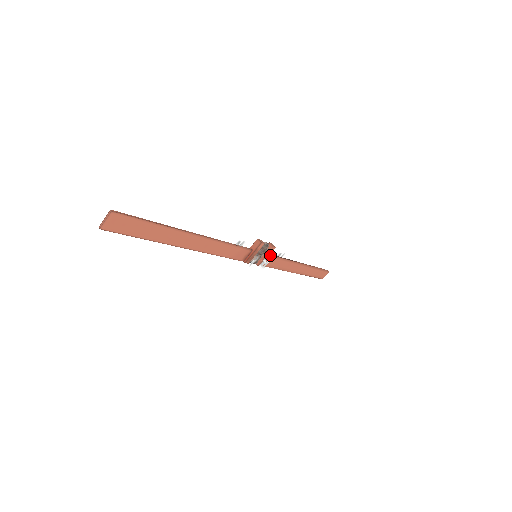
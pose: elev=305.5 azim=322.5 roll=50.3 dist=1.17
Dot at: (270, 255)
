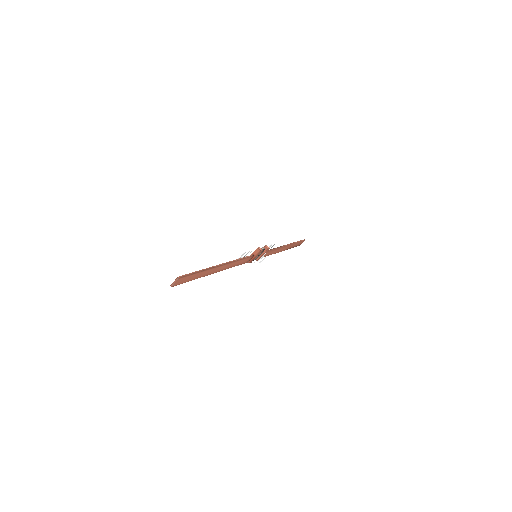
Dot at: (265, 253)
